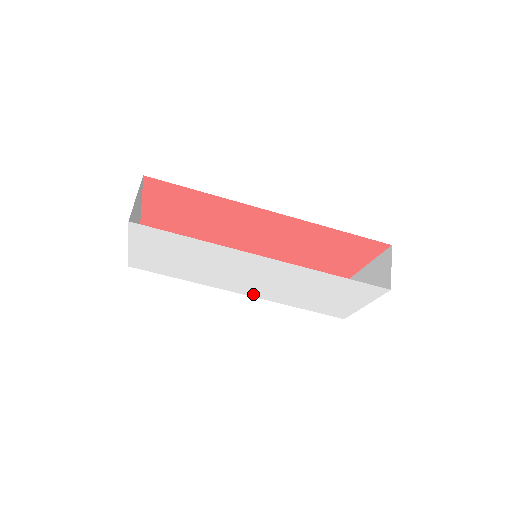
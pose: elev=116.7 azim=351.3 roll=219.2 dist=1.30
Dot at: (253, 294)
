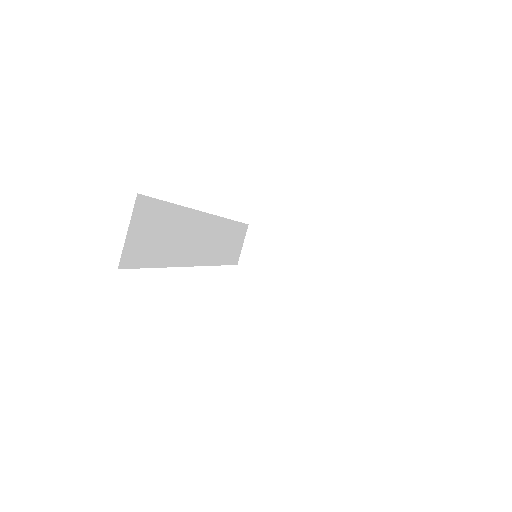
Dot at: occluded
